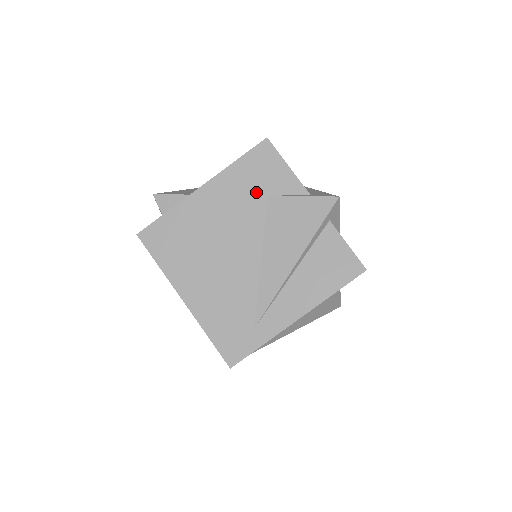
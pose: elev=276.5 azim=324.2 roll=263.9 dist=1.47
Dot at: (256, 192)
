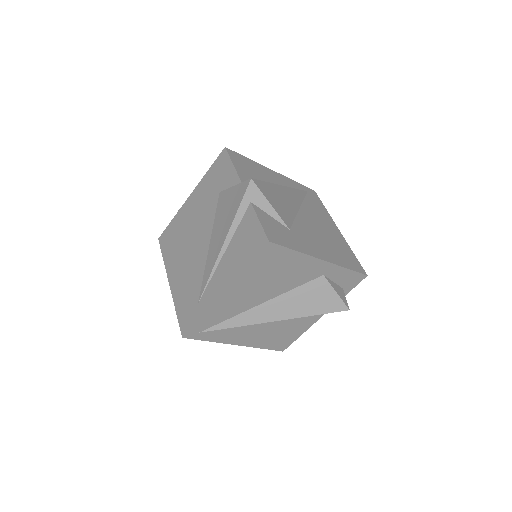
Dot at: (214, 191)
